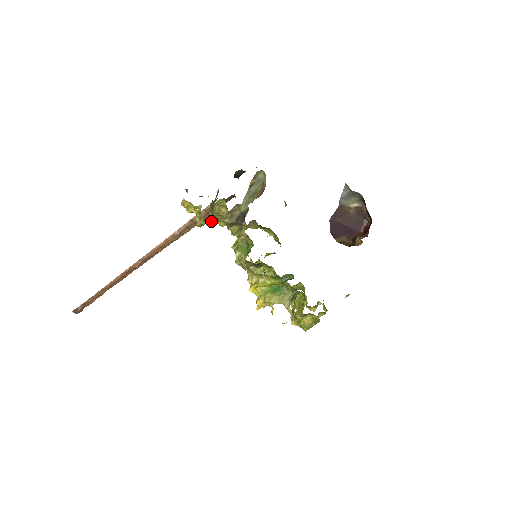
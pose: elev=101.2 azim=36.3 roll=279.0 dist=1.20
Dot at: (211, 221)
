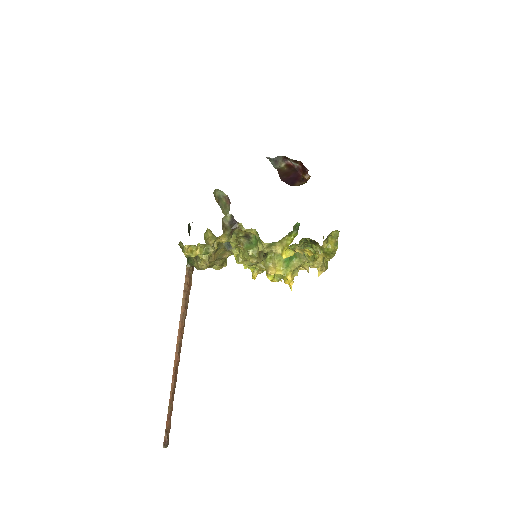
Dot at: occluded
